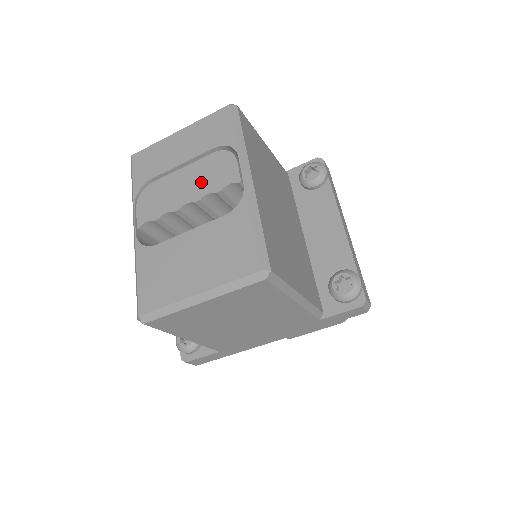
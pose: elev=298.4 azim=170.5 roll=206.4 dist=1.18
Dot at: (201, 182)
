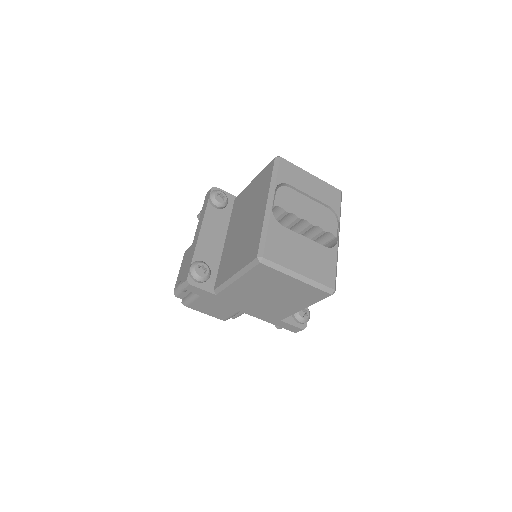
Dot at: (317, 217)
